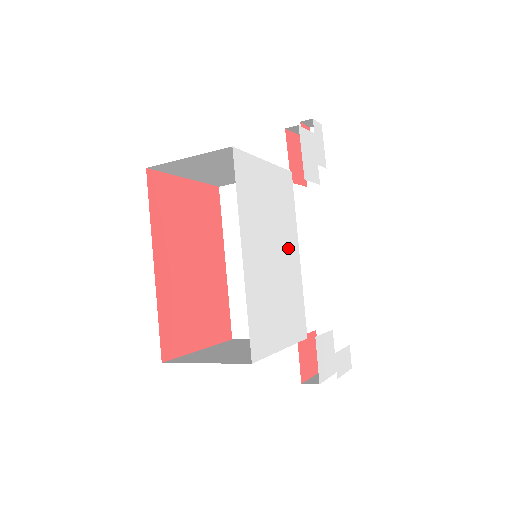
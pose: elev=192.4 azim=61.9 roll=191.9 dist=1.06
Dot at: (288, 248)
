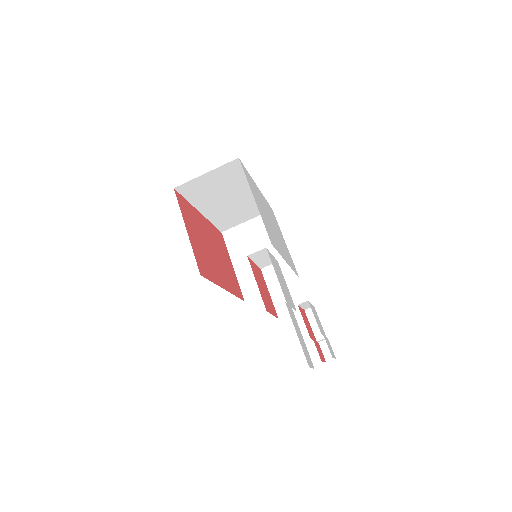
Dot at: (281, 247)
